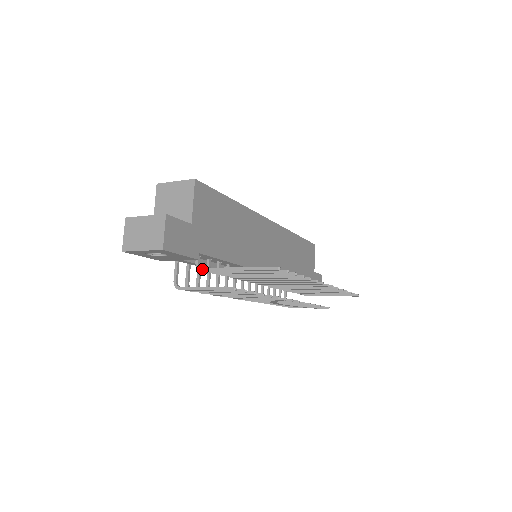
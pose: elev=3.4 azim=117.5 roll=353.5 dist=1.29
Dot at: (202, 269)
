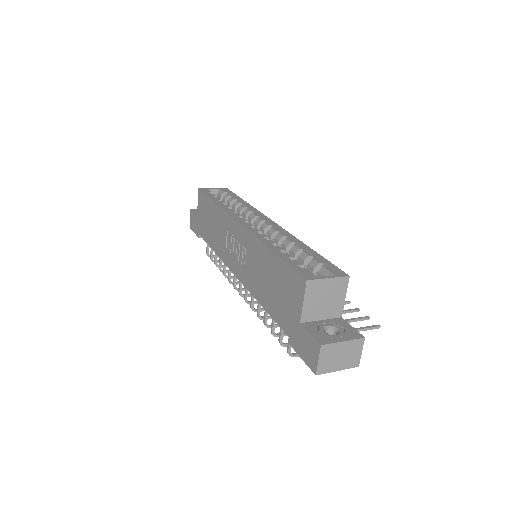
Dot at: occluded
